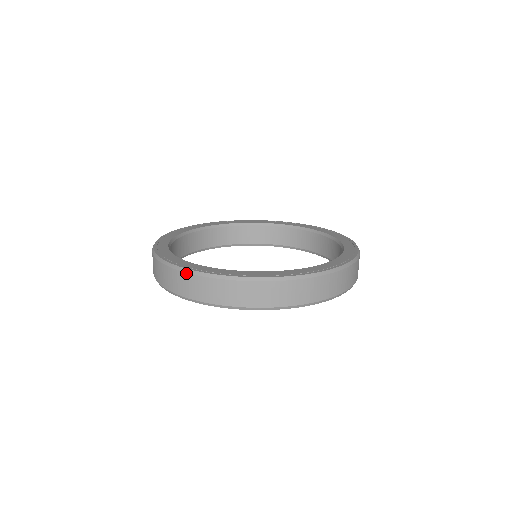
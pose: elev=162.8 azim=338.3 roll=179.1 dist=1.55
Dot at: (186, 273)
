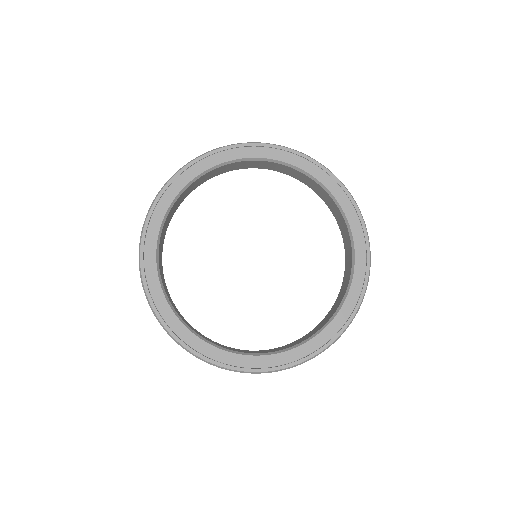
Dot at: (139, 259)
